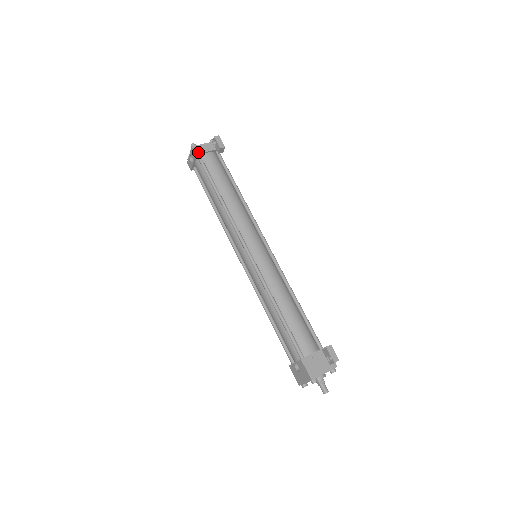
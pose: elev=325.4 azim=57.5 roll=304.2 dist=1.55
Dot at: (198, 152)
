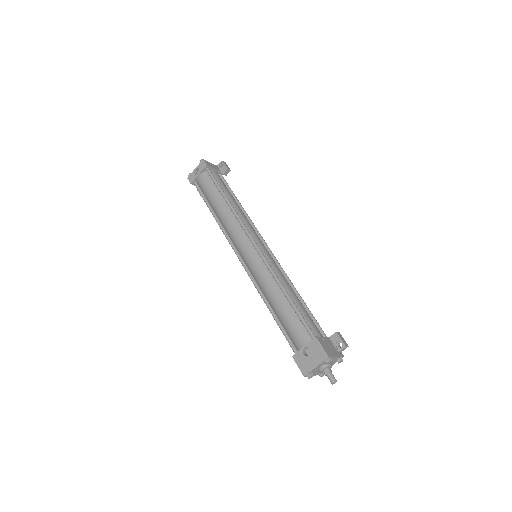
Dot at: (208, 165)
